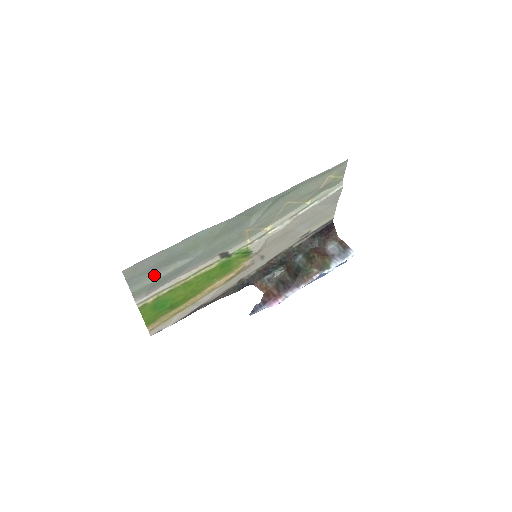
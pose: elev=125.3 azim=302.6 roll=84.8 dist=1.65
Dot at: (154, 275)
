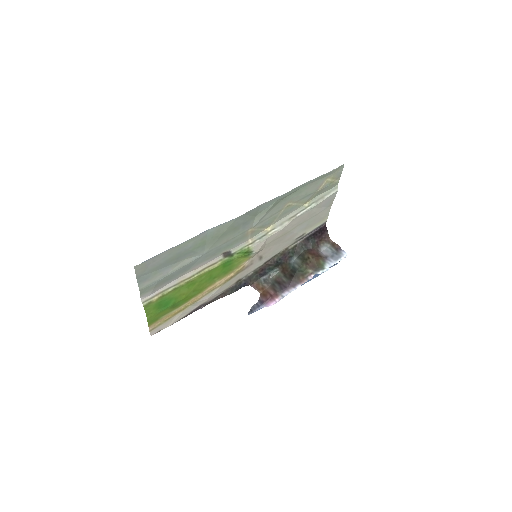
Dot at: (162, 272)
